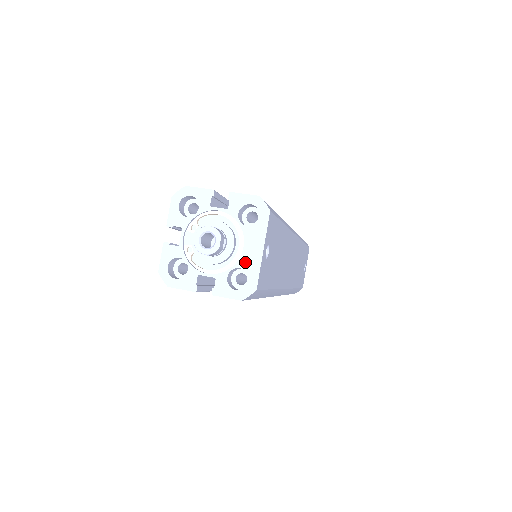
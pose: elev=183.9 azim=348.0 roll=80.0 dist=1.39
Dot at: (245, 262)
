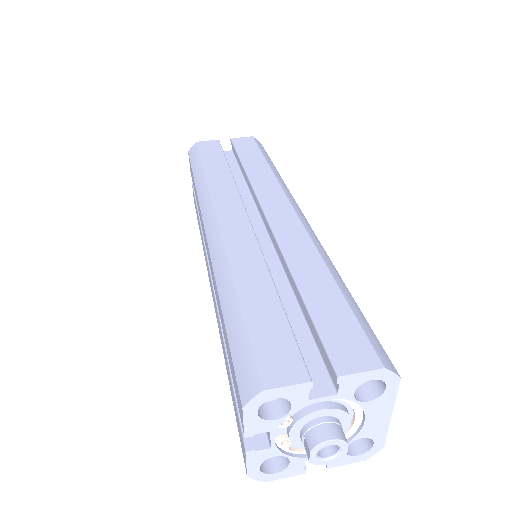
Dot at: (368, 432)
